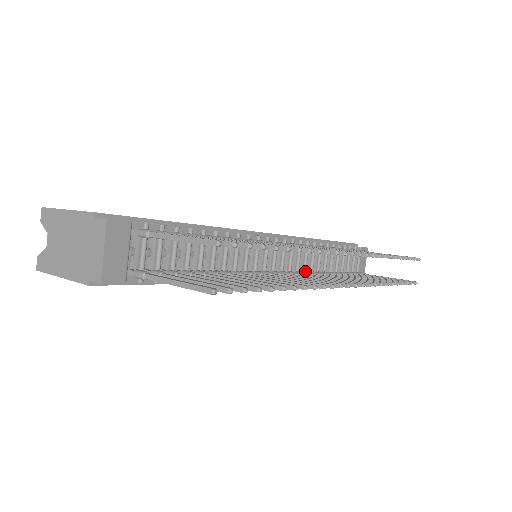
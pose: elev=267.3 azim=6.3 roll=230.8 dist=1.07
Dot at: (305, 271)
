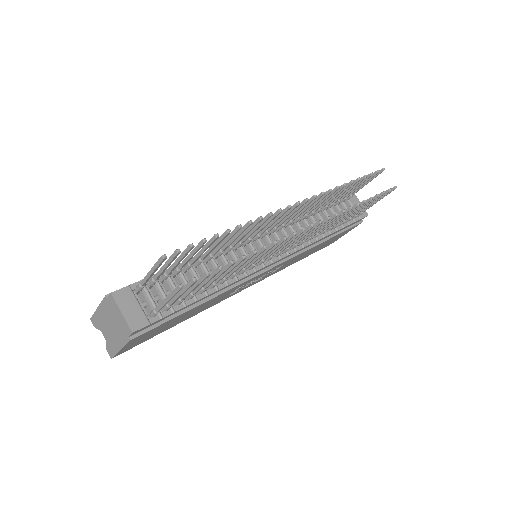
Dot at: occluded
